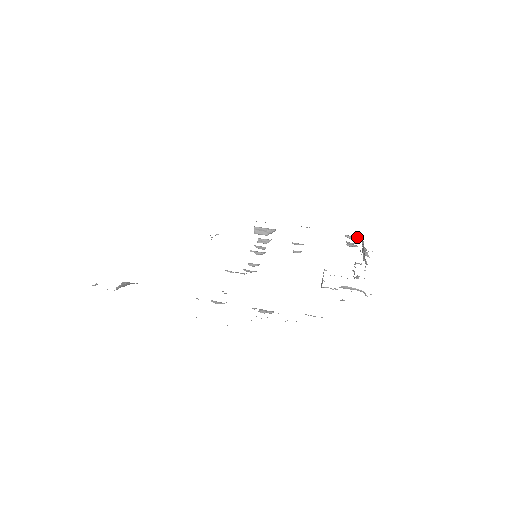
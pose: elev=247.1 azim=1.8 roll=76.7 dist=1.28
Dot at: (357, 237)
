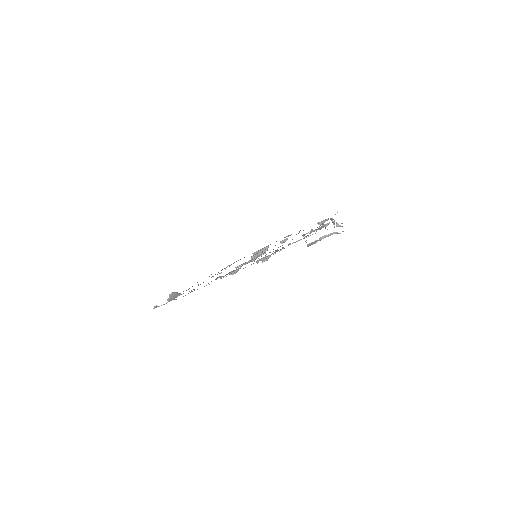
Dot at: (326, 220)
